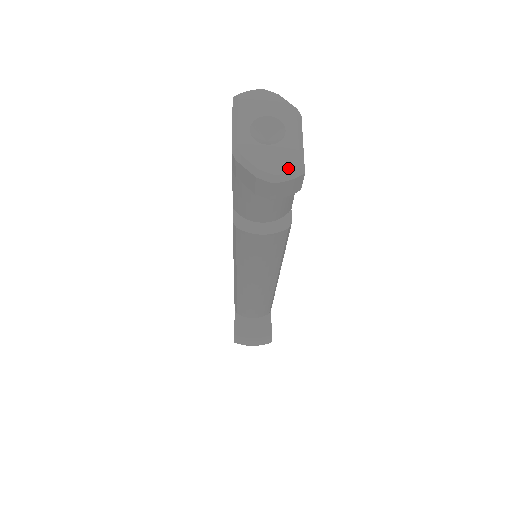
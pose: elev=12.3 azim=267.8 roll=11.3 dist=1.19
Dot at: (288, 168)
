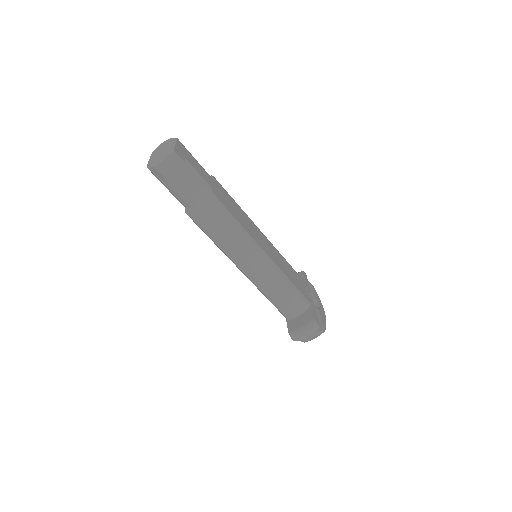
Dot at: (165, 153)
